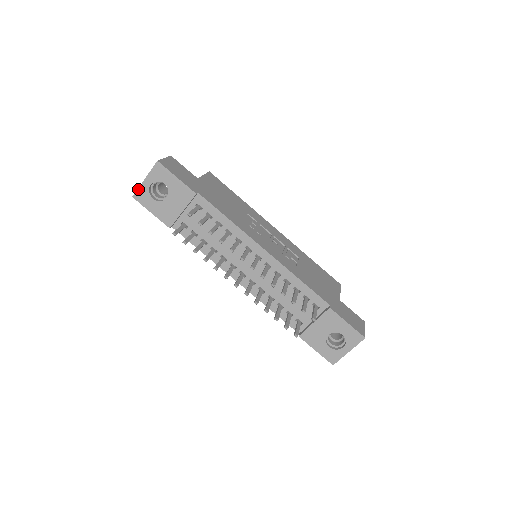
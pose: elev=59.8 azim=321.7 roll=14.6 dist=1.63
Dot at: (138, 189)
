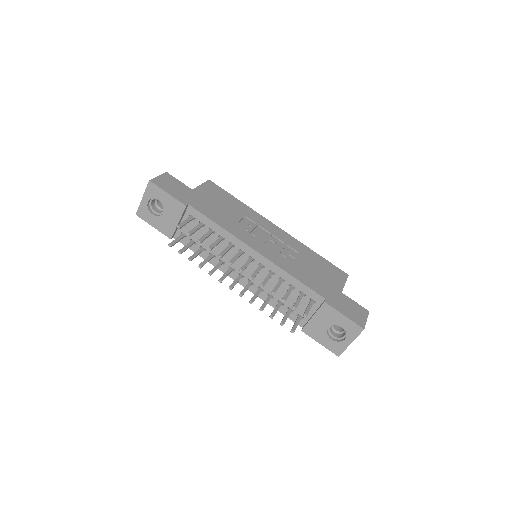
Dot at: (139, 207)
